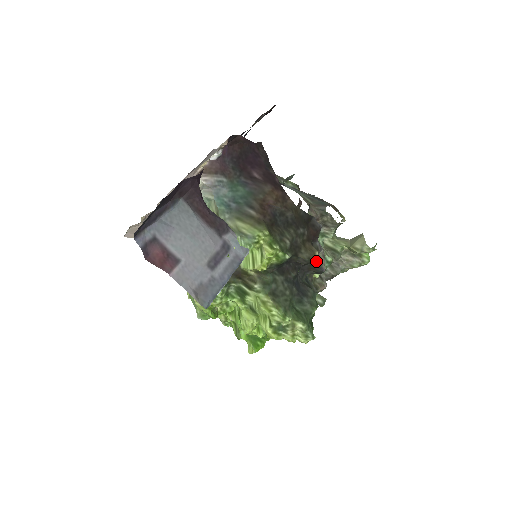
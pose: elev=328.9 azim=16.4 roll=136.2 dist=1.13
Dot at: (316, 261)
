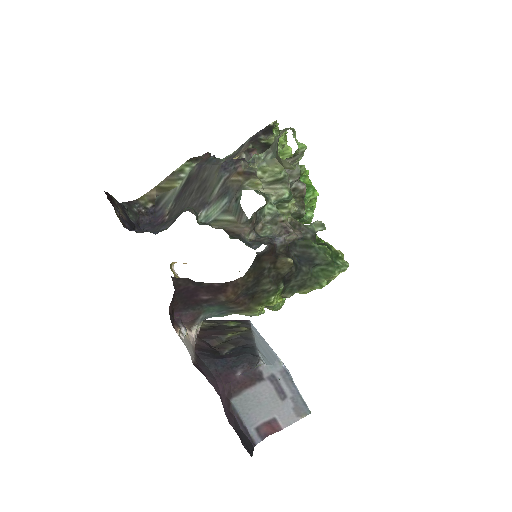
Dot at: occluded
